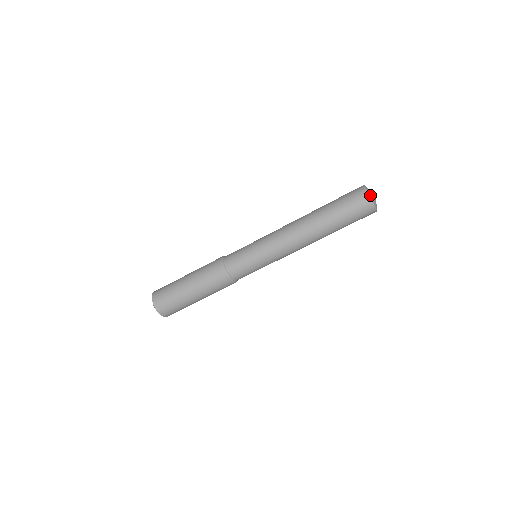
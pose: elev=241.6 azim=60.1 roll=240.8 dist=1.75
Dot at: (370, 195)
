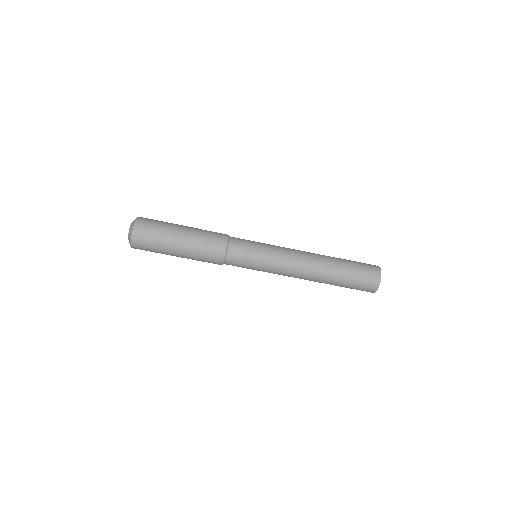
Dot at: occluded
